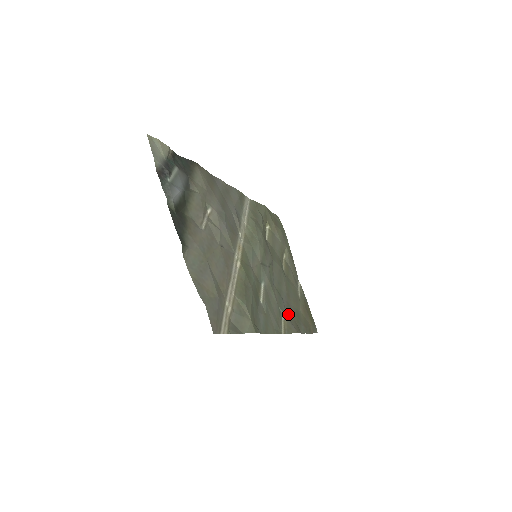
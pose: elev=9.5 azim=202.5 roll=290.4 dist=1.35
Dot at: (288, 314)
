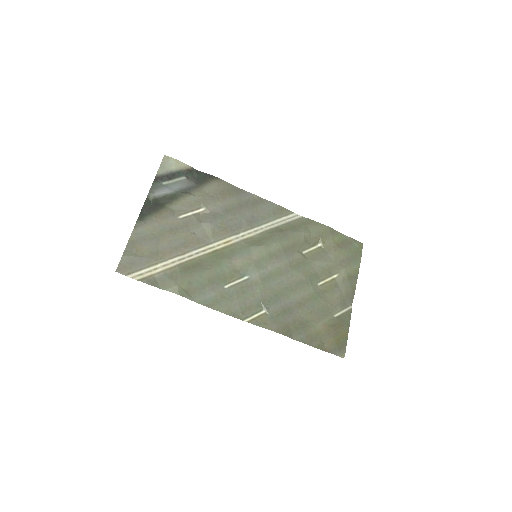
Dot at: (277, 314)
